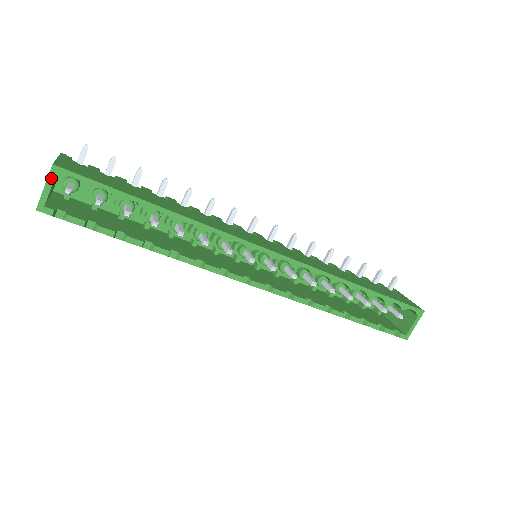
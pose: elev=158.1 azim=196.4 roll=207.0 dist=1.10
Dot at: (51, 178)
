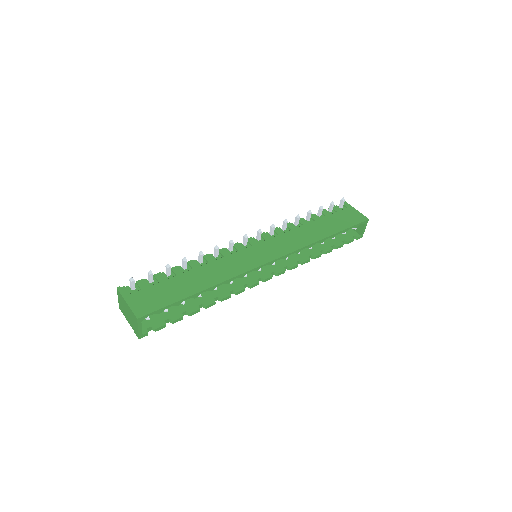
Dot at: (139, 324)
